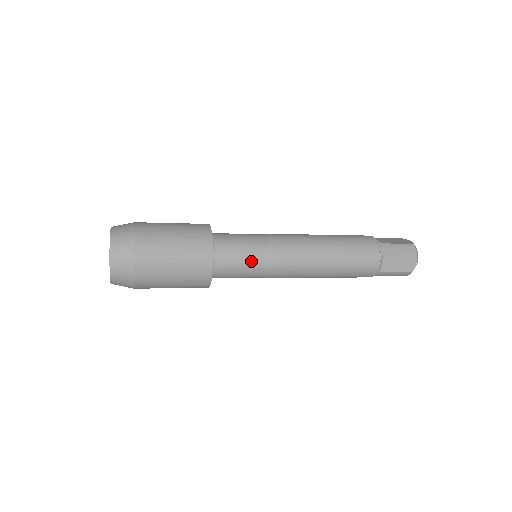
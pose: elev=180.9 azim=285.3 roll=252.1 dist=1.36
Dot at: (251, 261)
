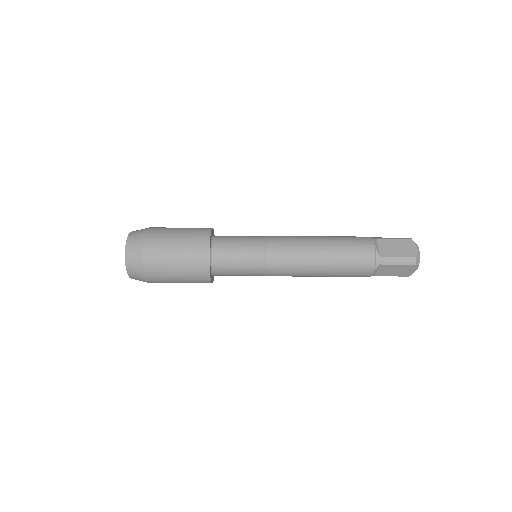
Dot at: (246, 272)
